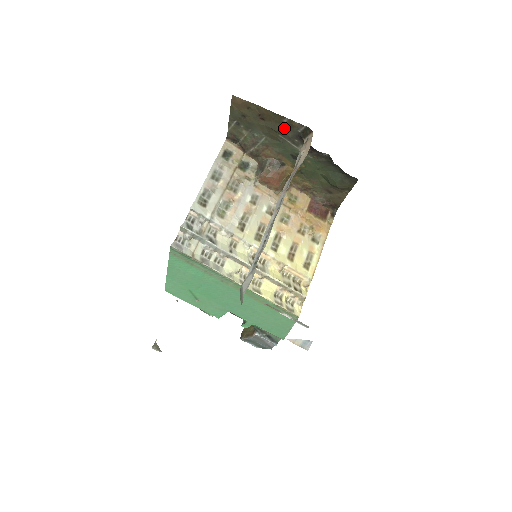
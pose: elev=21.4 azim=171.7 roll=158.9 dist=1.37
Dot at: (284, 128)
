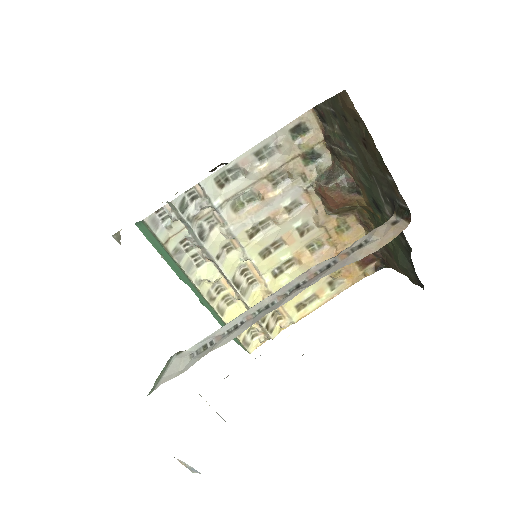
Dot at: (383, 179)
